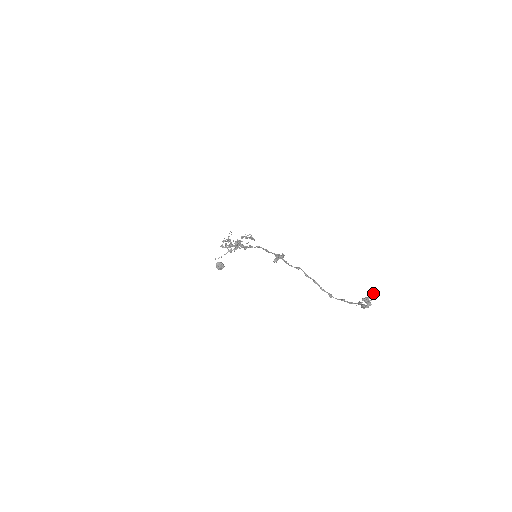
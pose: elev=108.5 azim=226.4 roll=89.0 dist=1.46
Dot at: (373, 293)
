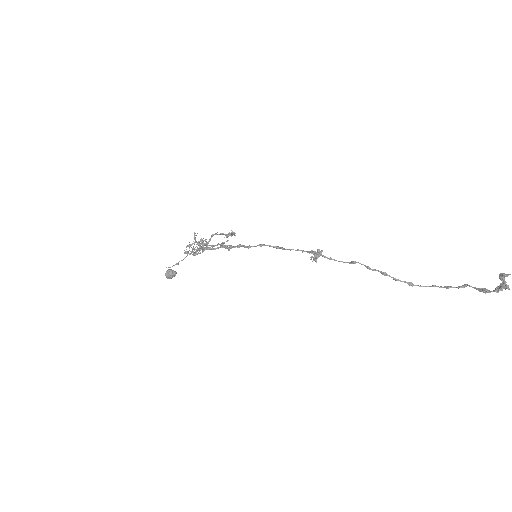
Dot at: occluded
